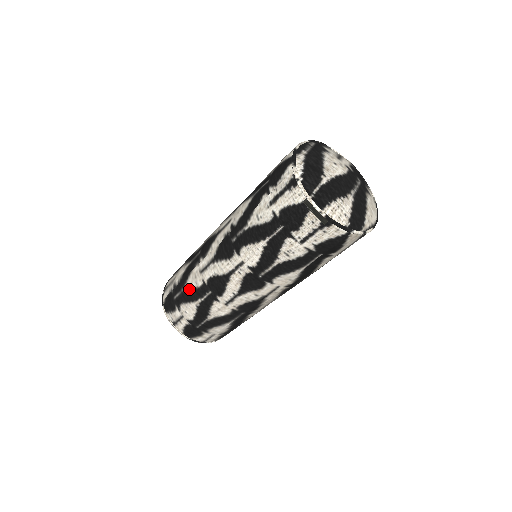
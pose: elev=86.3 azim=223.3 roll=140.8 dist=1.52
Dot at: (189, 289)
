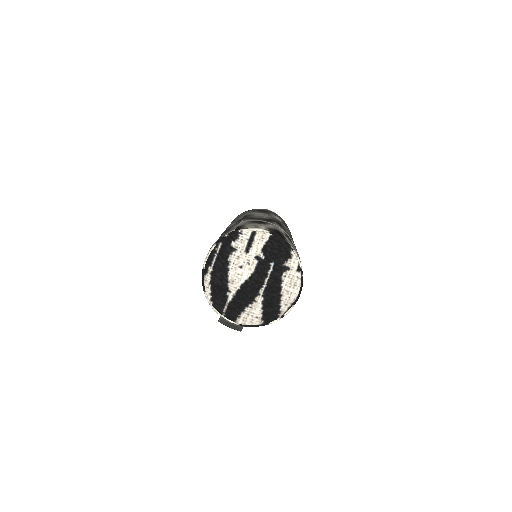
Dot at: occluded
